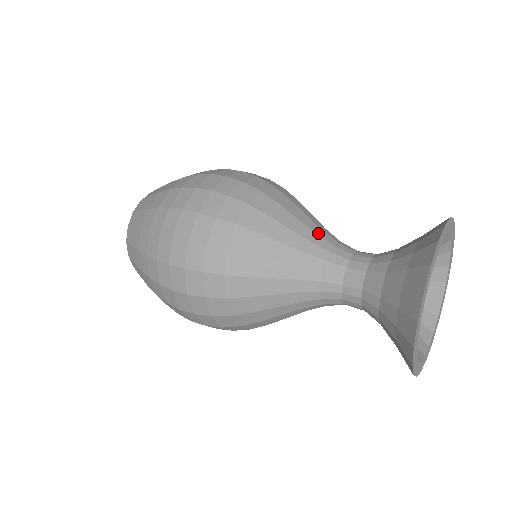
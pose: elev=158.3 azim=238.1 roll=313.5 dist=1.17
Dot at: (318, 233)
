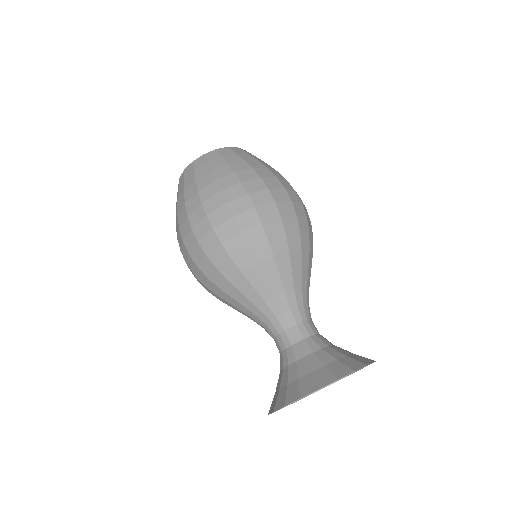
Dot at: (296, 290)
